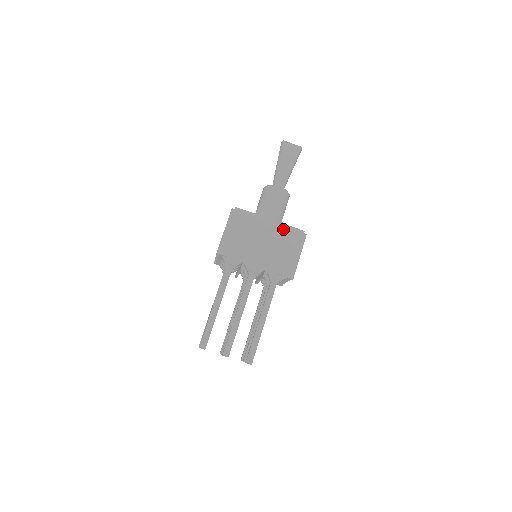
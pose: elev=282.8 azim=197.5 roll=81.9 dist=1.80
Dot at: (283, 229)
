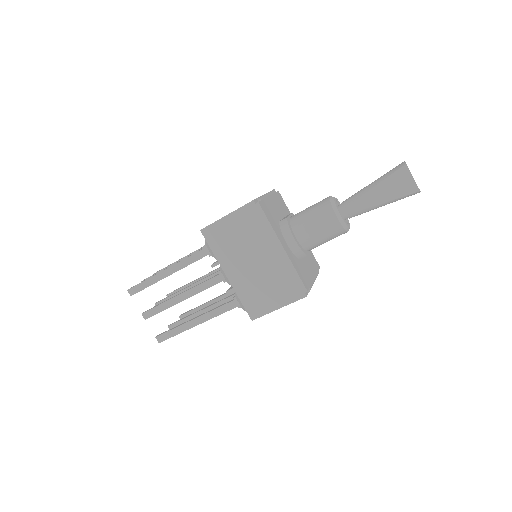
Dot at: (287, 269)
